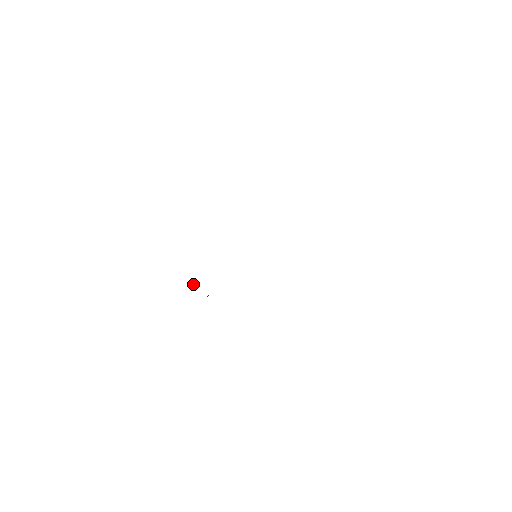
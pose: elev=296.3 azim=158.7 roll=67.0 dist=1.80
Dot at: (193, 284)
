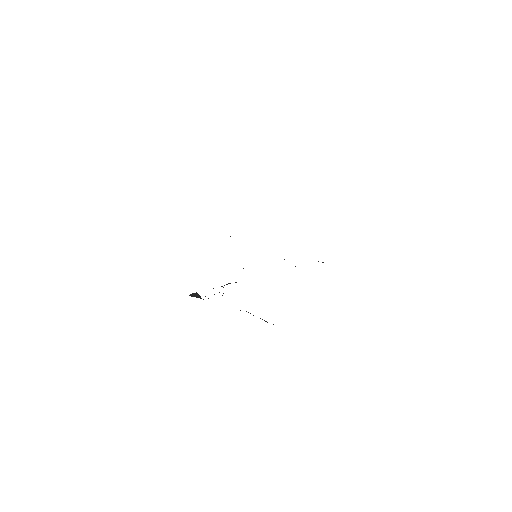
Dot at: occluded
